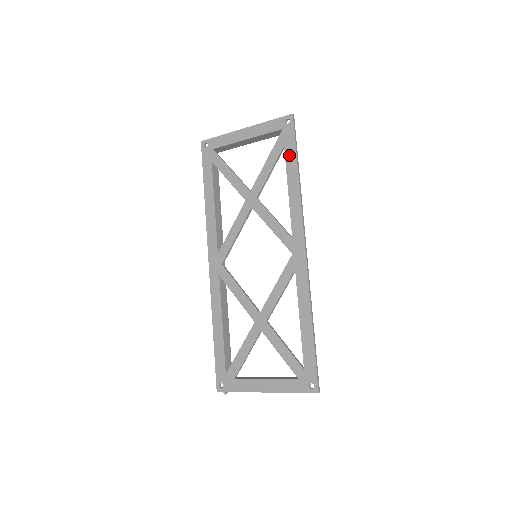
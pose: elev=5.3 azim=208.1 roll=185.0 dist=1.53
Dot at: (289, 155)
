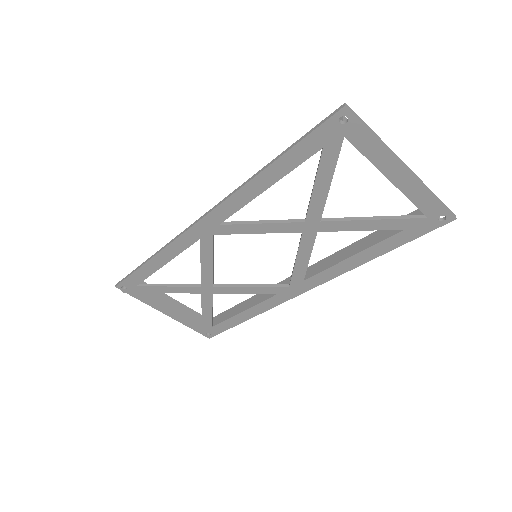
Dot at: (395, 240)
